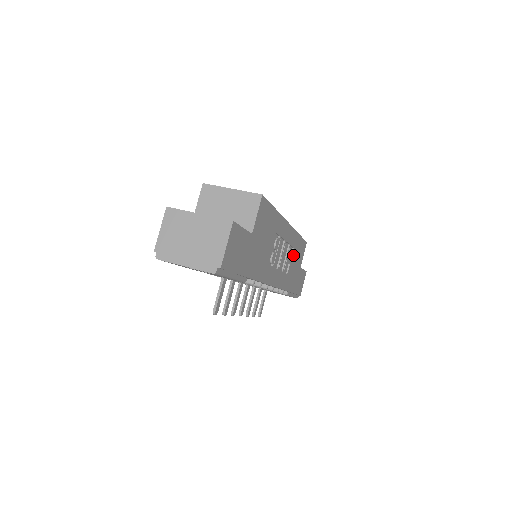
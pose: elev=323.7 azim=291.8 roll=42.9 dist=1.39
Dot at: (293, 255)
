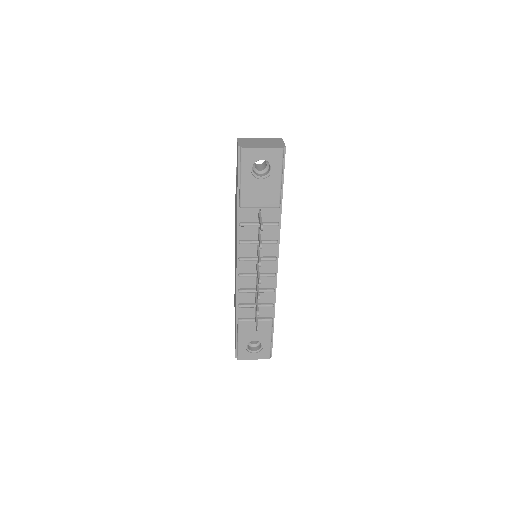
Dot at: occluded
